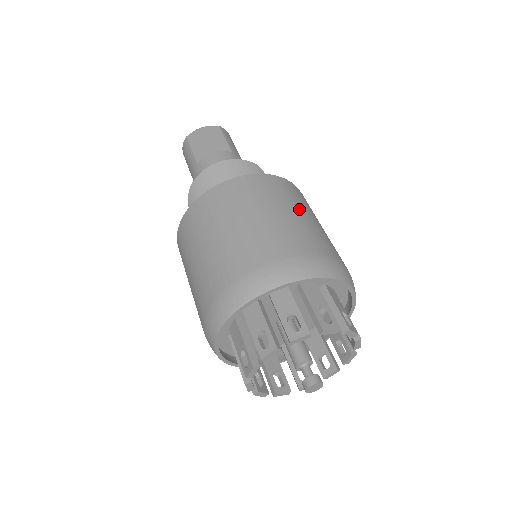
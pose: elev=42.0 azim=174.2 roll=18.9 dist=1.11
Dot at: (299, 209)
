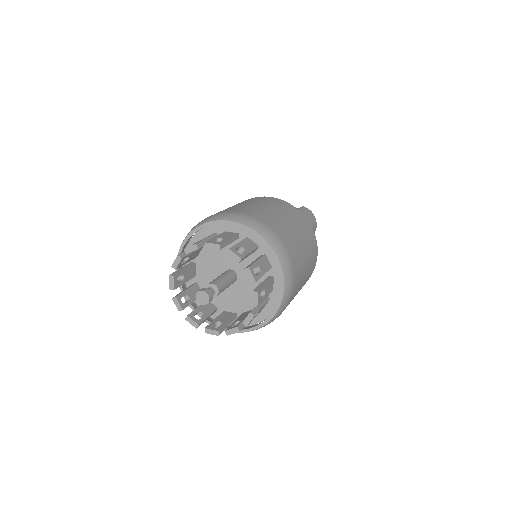
Dot at: (268, 206)
